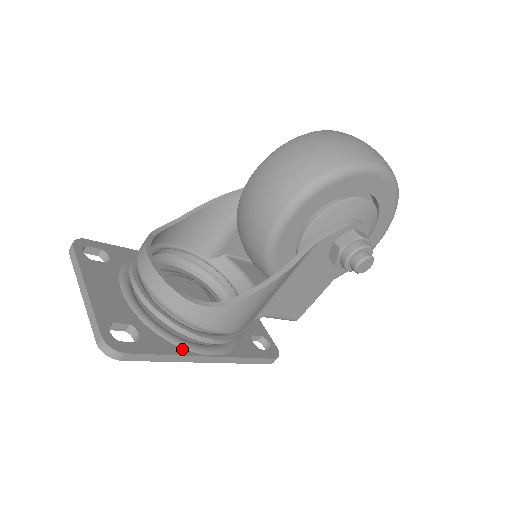
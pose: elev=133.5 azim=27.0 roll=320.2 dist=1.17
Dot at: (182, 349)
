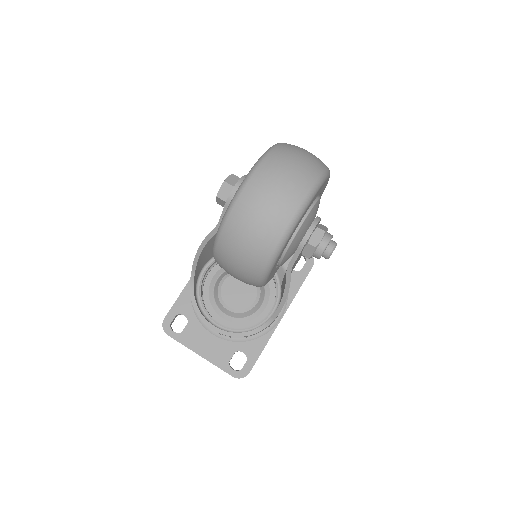
Dot at: (266, 335)
